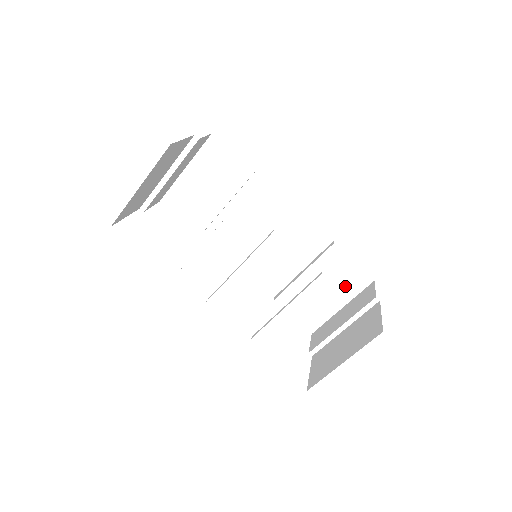
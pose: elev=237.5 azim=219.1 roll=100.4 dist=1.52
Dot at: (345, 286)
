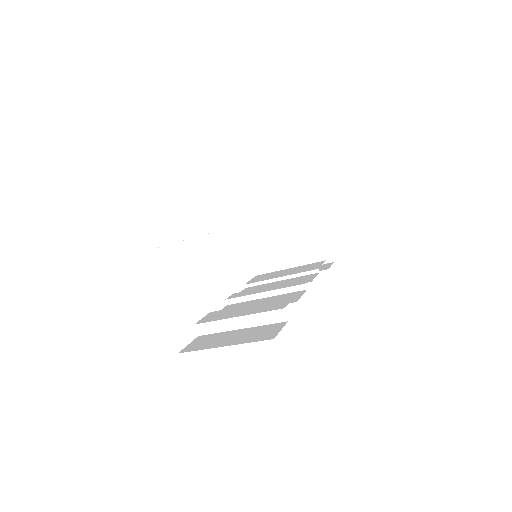
Dot at: occluded
